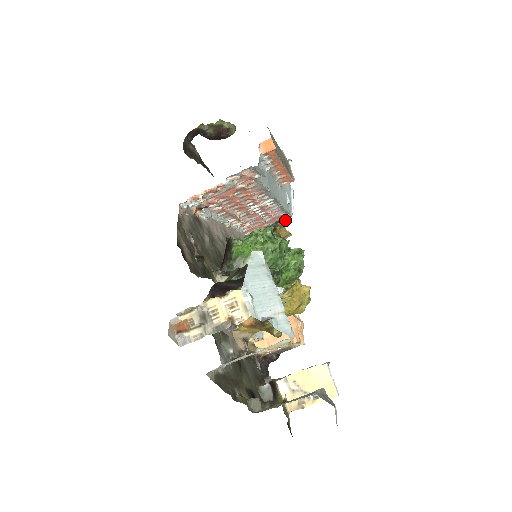
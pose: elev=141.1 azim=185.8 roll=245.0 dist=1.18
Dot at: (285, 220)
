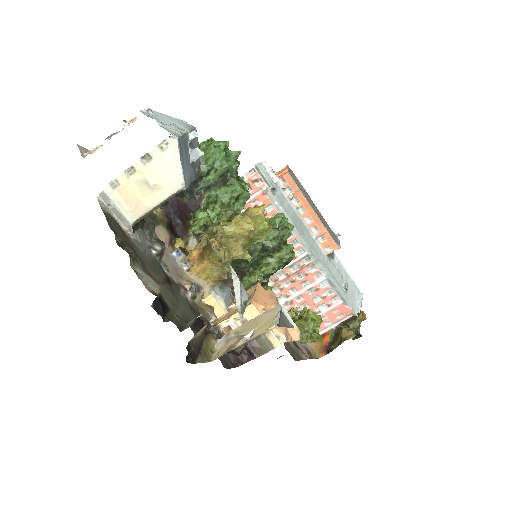
Dot at: (358, 335)
